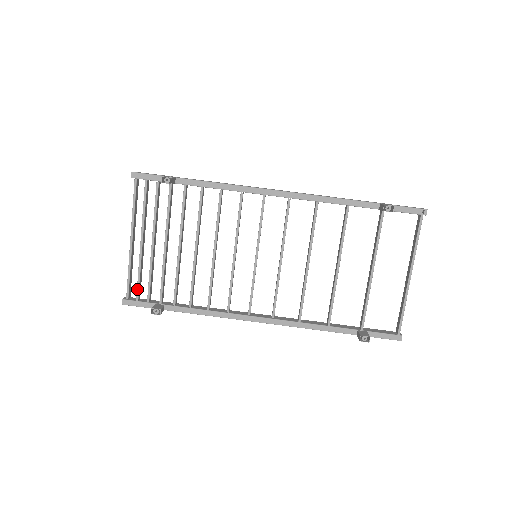
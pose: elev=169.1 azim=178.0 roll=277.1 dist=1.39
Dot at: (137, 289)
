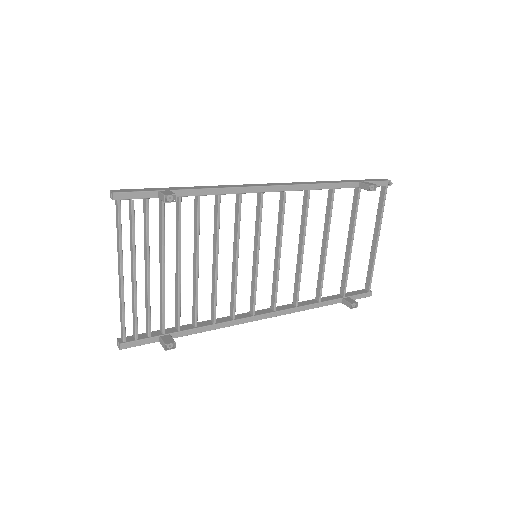
Dot at: (135, 327)
